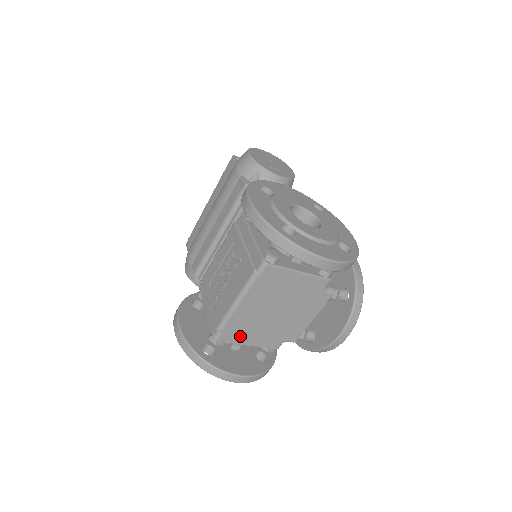
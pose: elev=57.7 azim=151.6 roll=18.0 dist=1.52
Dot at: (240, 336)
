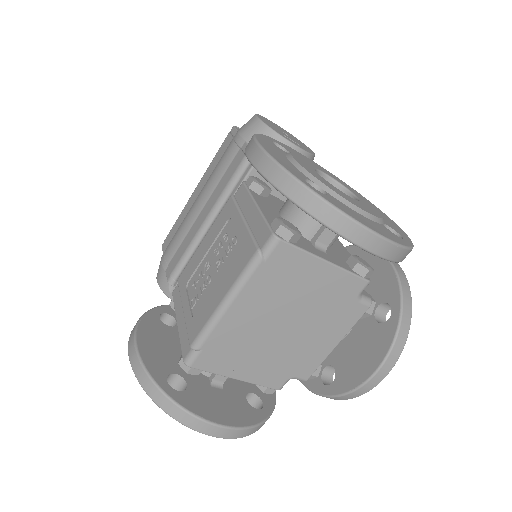
Dot at: (226, 362)
